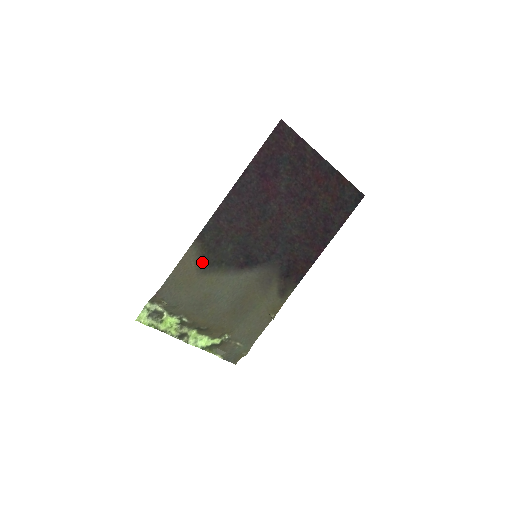
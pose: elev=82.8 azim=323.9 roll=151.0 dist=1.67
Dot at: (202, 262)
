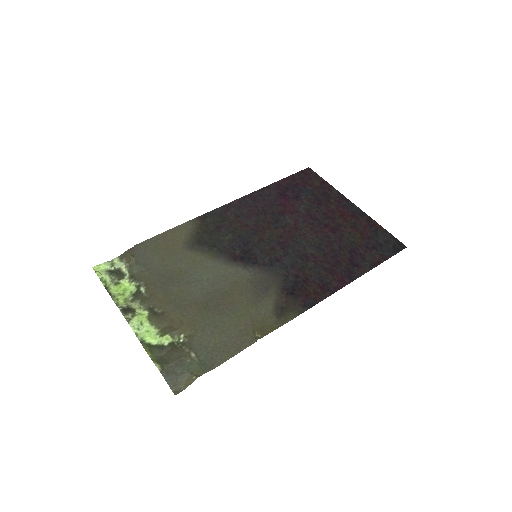
Dot at: (193, 238)
